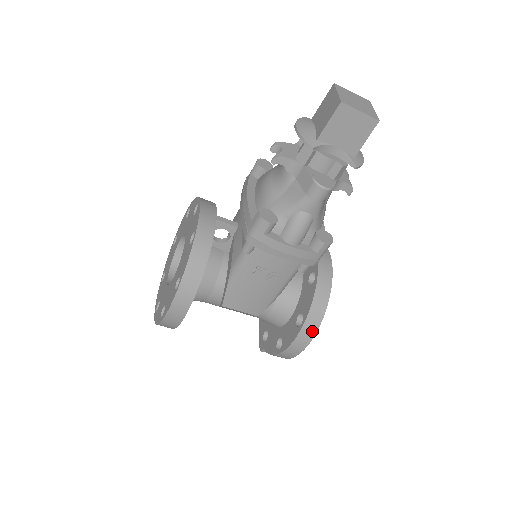
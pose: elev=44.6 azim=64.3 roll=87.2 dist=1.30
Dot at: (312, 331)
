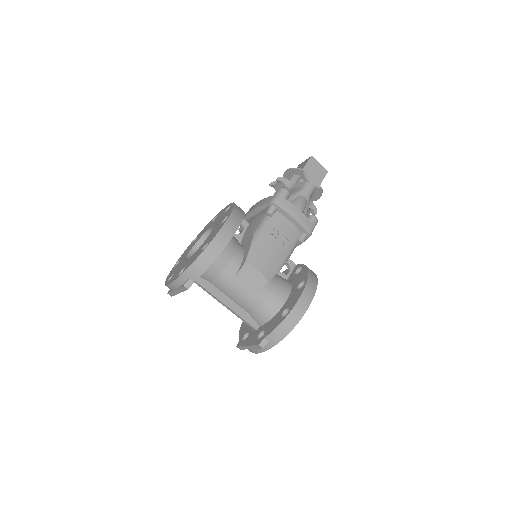
Dot at: (313, 288)
